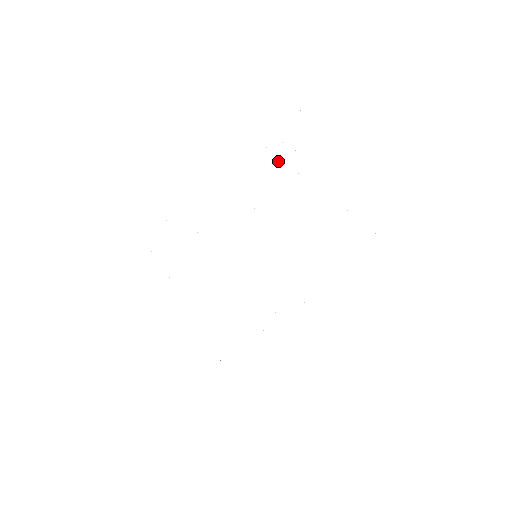
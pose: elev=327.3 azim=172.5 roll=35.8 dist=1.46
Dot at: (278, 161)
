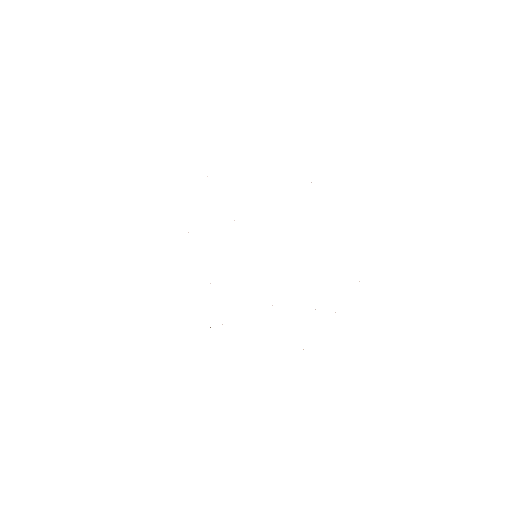
Dot at: occluded
